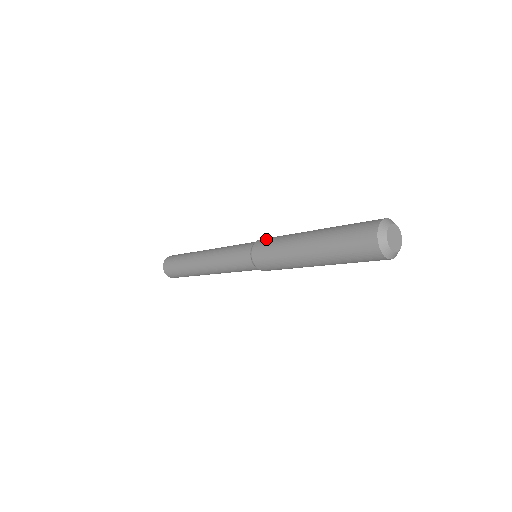
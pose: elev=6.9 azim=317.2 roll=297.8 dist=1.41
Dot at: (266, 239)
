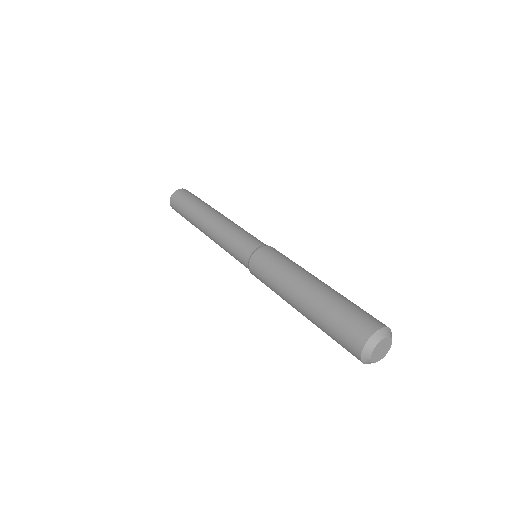
Dot at: (257, 270)
